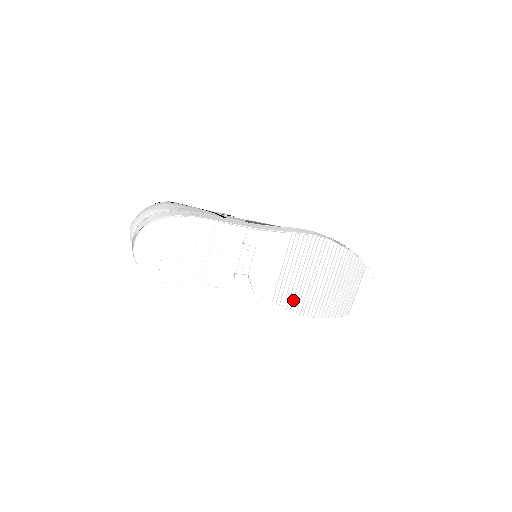
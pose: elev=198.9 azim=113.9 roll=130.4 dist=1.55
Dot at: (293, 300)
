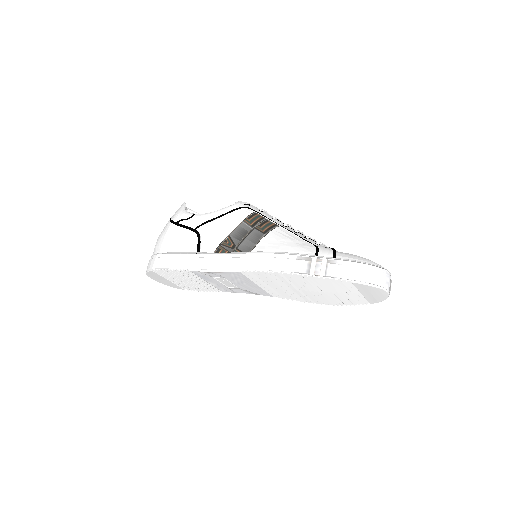
Dot at: (295, 298)
